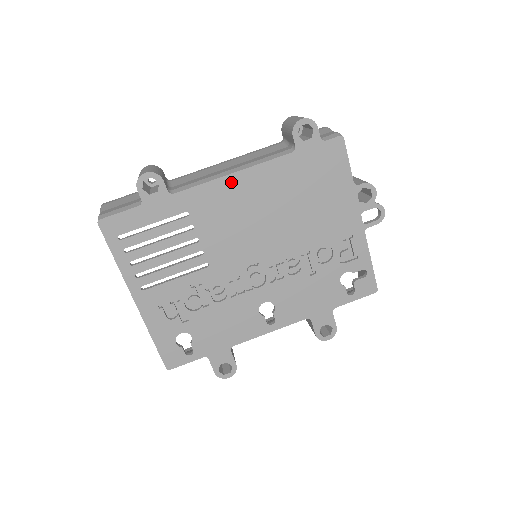
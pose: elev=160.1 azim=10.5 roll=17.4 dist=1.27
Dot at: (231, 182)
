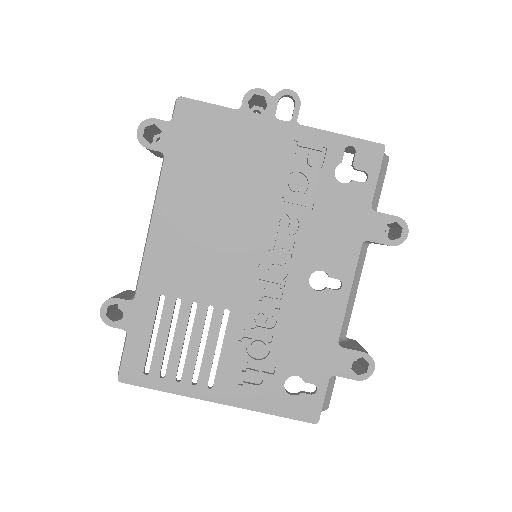
Dot at: (157, 236)
